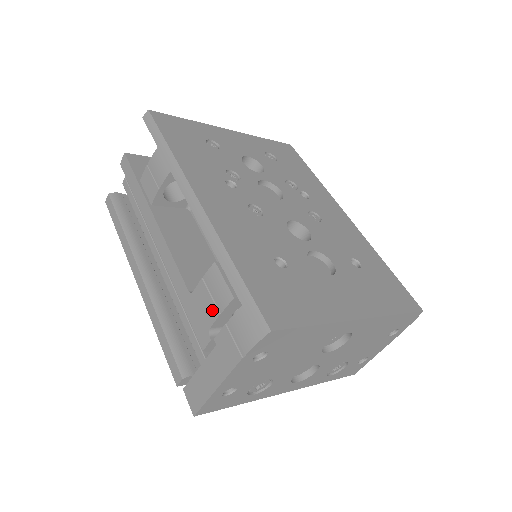
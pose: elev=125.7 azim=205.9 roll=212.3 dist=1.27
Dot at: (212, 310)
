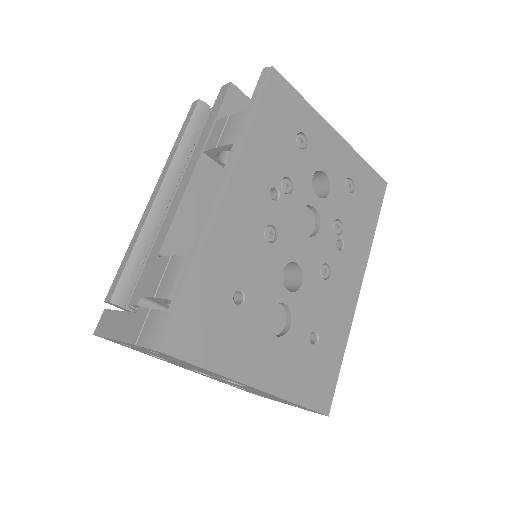
Dot at: (154, 287)
